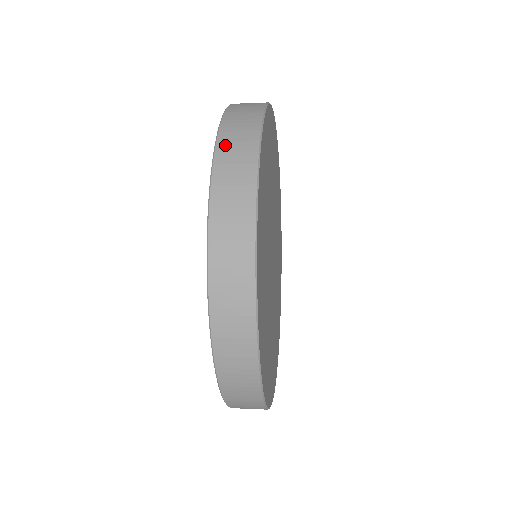
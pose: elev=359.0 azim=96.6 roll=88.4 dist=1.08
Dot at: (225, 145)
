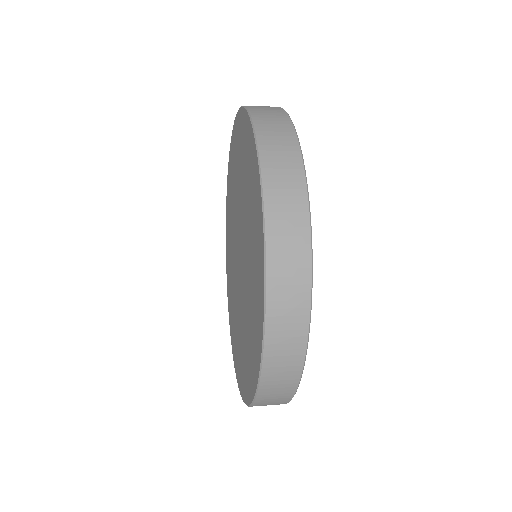
Dot at: (275, 234)
